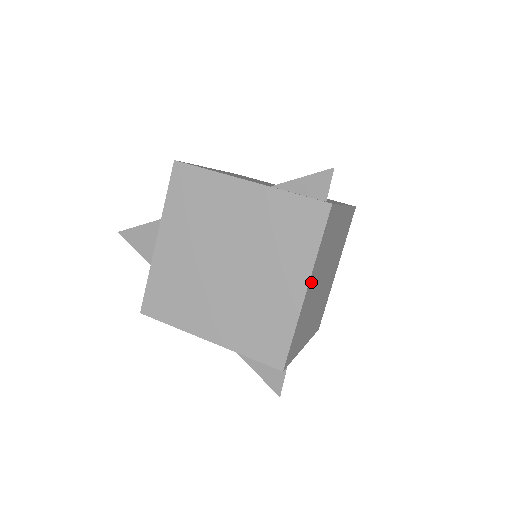
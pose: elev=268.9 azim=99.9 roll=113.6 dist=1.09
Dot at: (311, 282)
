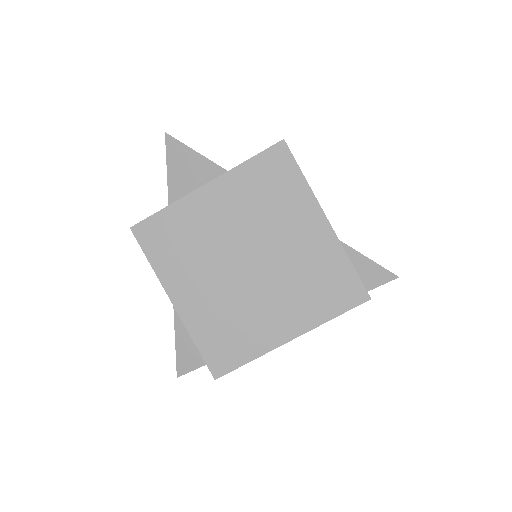
Dot at: occluded
